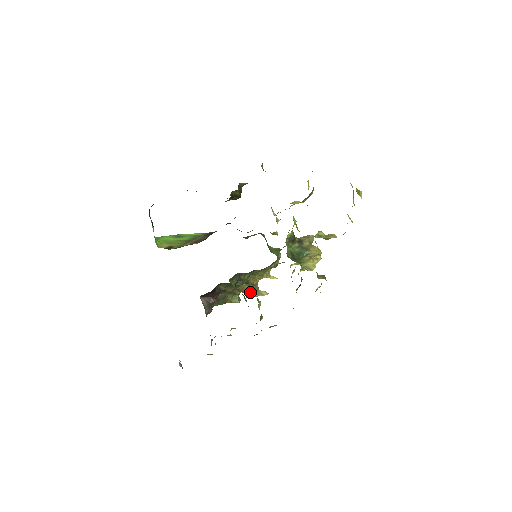
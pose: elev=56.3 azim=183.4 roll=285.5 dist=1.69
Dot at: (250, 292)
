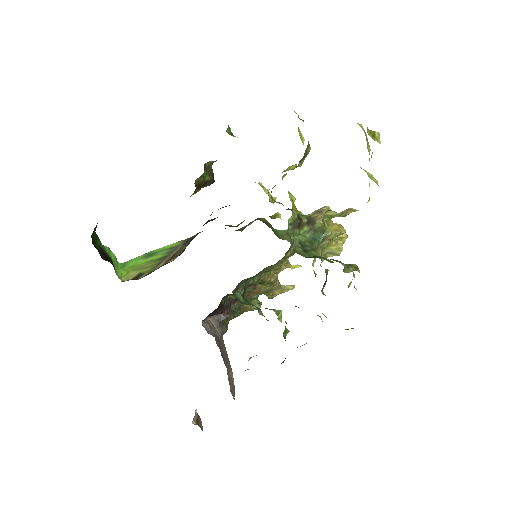
Dot at: (271, 291)
